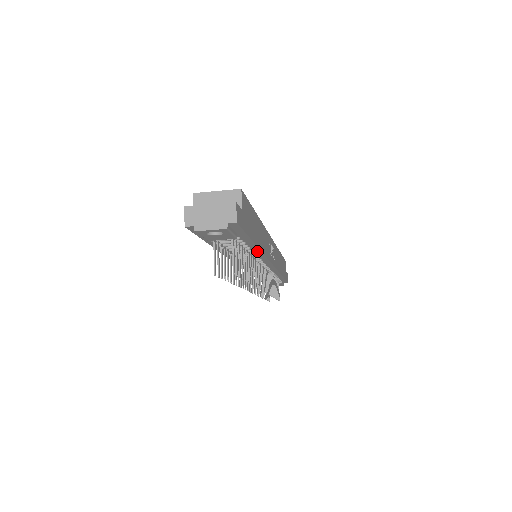
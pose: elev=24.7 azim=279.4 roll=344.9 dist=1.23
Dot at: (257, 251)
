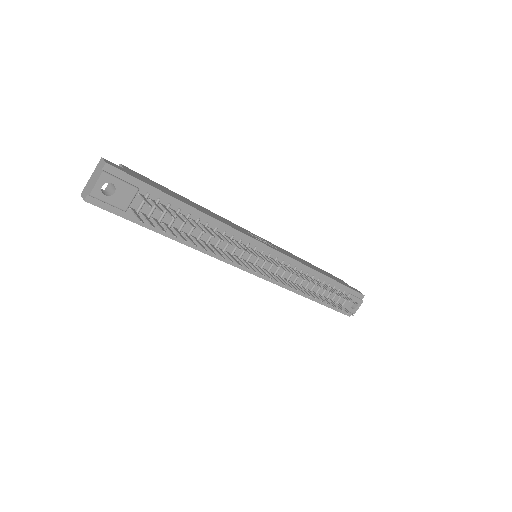
Dot at: (208, 219)
